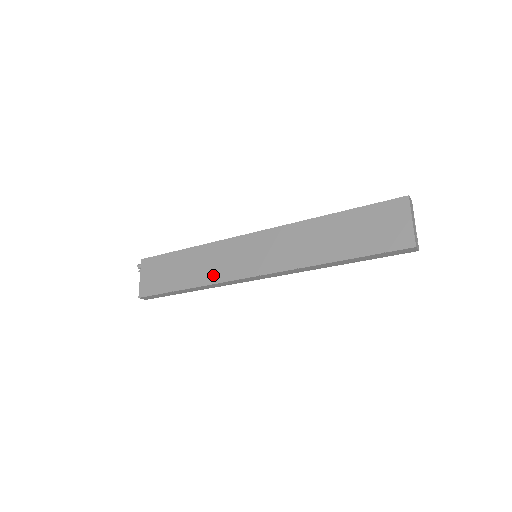
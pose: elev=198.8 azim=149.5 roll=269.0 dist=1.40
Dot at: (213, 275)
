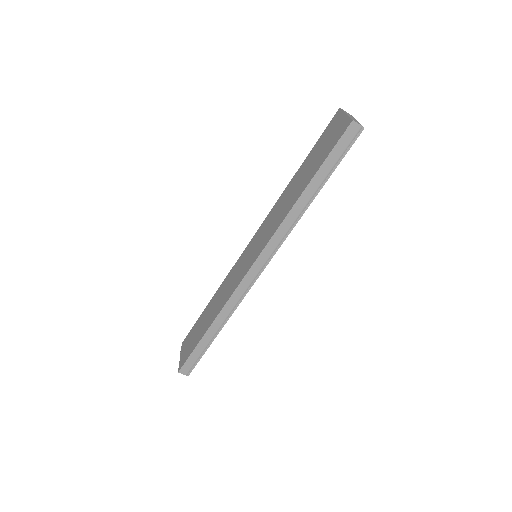
Dot at: (226, 297)
